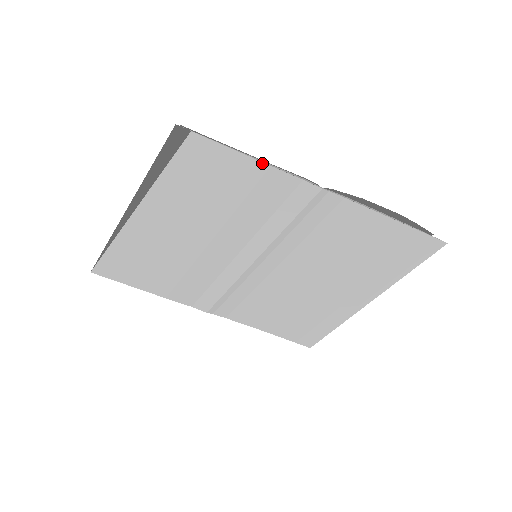
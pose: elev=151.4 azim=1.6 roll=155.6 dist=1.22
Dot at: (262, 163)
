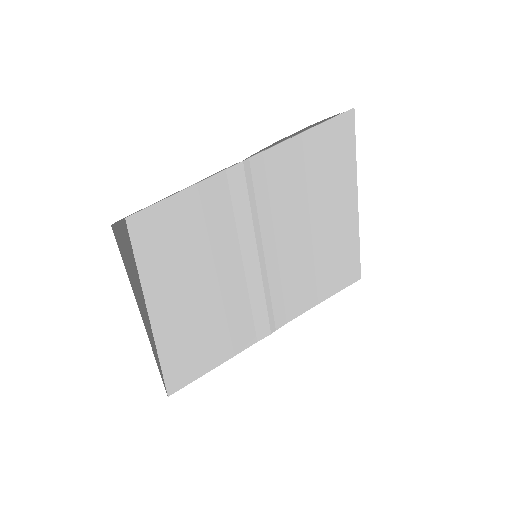
Dot at: (190, 188)
